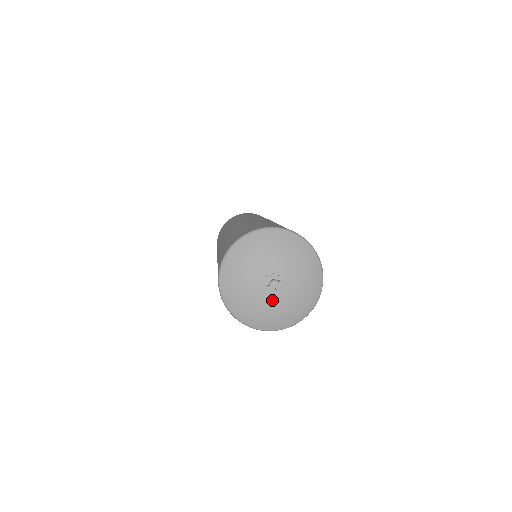
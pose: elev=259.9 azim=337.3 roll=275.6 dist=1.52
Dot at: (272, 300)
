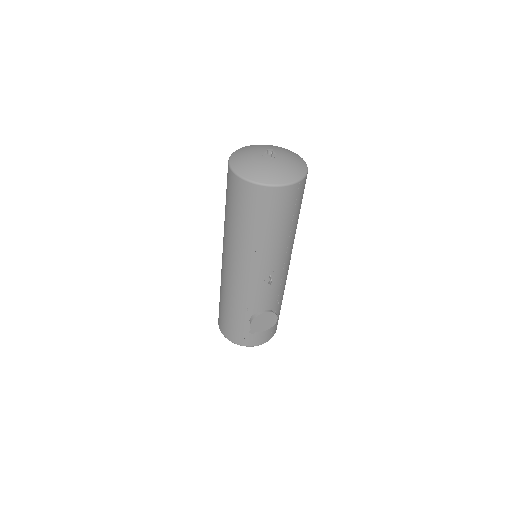
Dot at: (269, 162)
